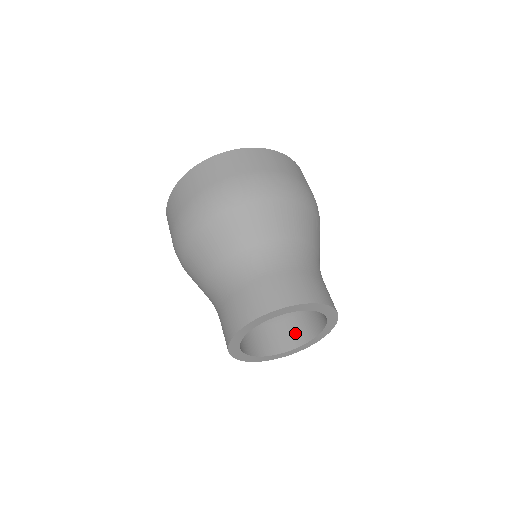
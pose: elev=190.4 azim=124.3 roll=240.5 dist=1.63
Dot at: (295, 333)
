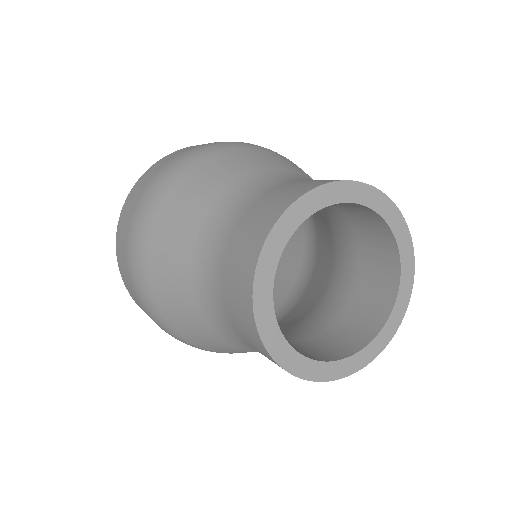
Dot at: (363, 320)
